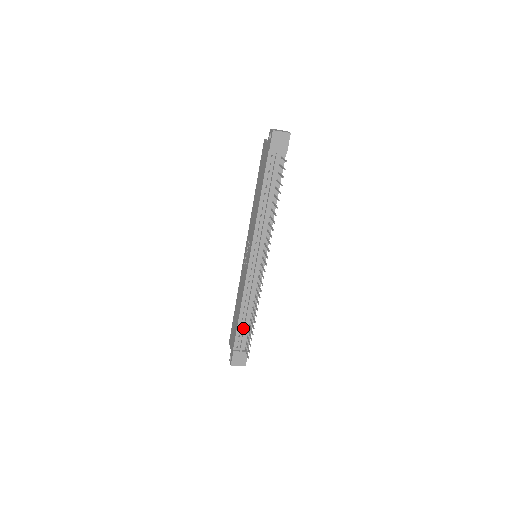
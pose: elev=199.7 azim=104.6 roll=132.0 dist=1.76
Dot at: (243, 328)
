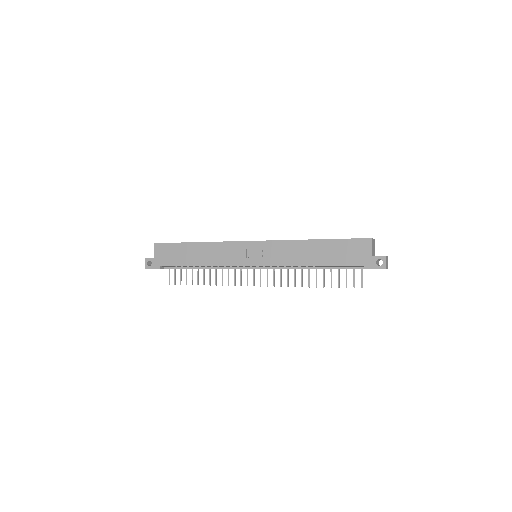
Dot at: (186, 266)
